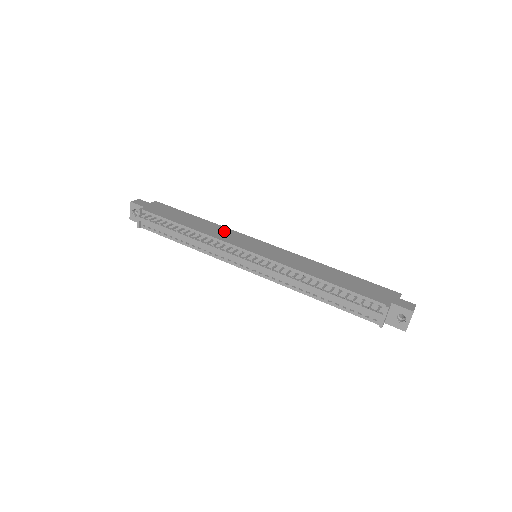
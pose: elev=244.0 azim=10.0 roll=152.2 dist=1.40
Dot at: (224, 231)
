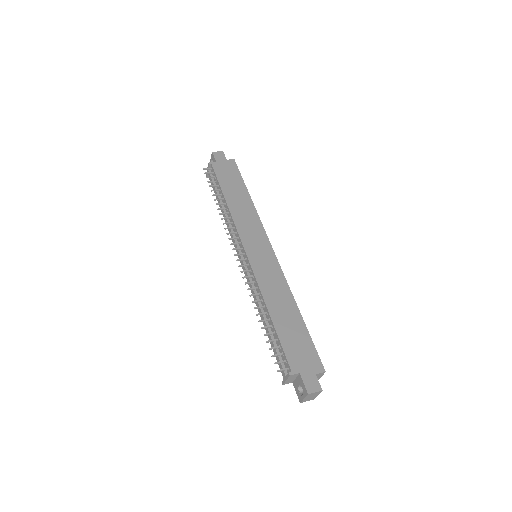
Dot at: (251, 219)
